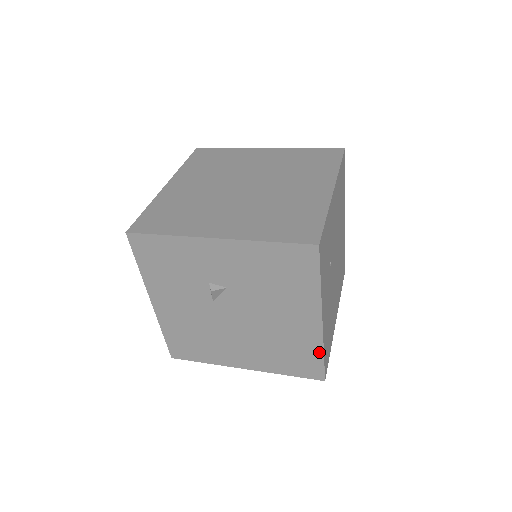
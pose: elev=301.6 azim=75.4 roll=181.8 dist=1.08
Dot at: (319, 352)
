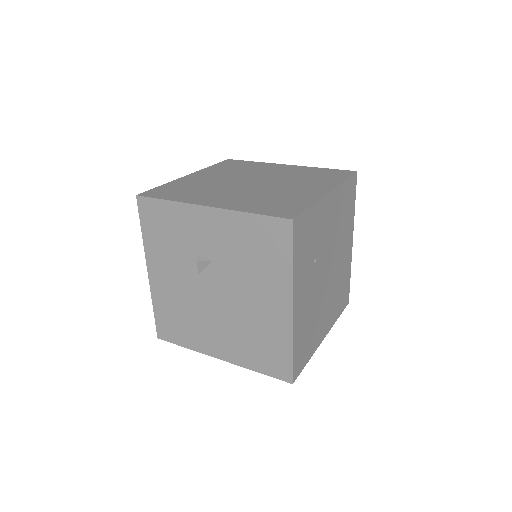
Dot at: (288, 346)
